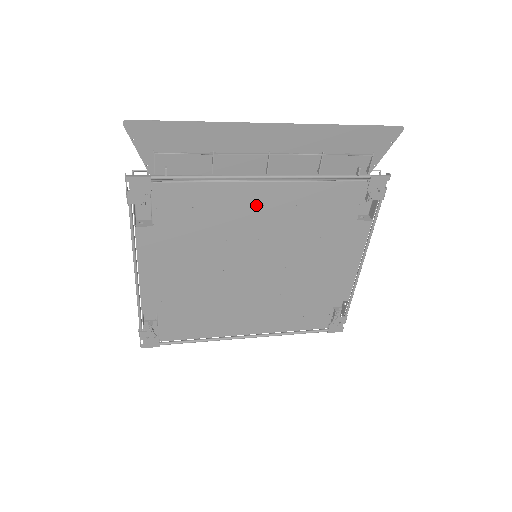
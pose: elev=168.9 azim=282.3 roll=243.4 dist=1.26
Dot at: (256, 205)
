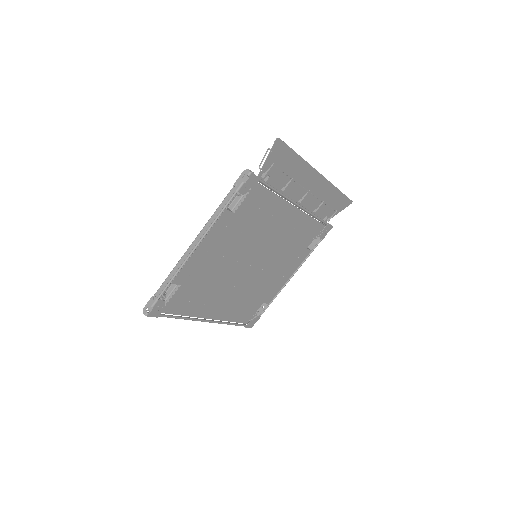
Dot at: (282, 220)
